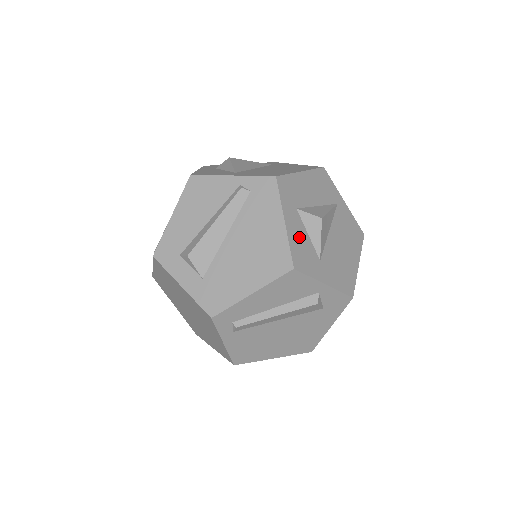
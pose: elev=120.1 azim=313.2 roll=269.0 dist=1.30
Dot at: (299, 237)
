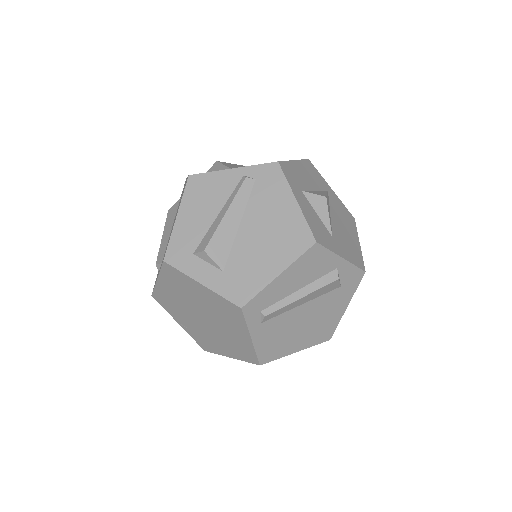
Dot at: (311, 215)
